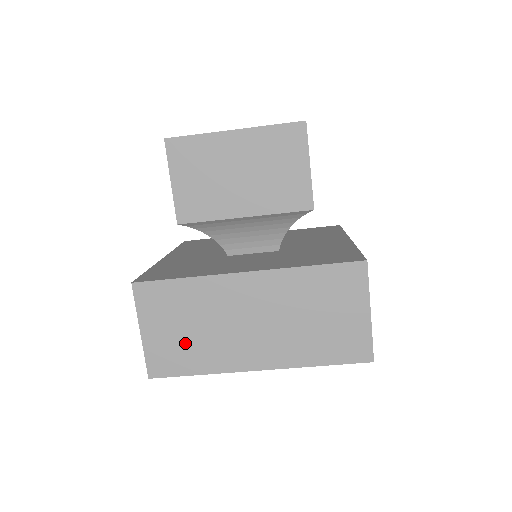
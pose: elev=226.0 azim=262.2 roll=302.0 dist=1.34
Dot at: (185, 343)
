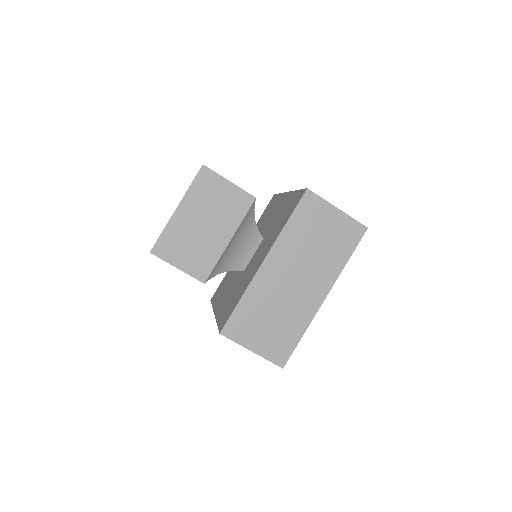
Dot at: (278, 329)
